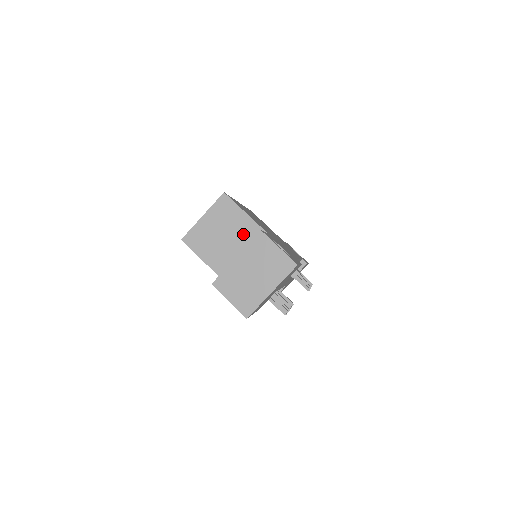
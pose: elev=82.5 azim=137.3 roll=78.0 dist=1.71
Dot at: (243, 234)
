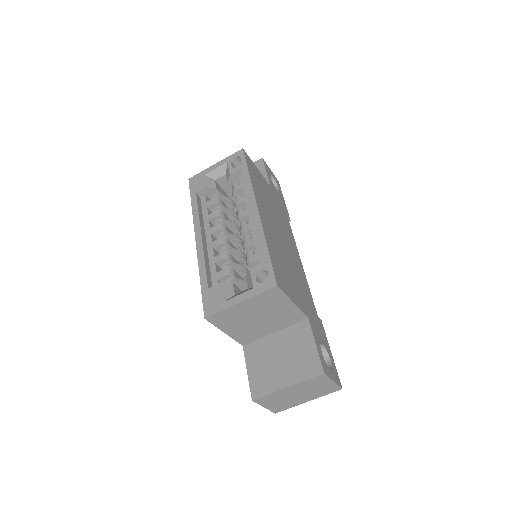
Dot at: (281, 317)
